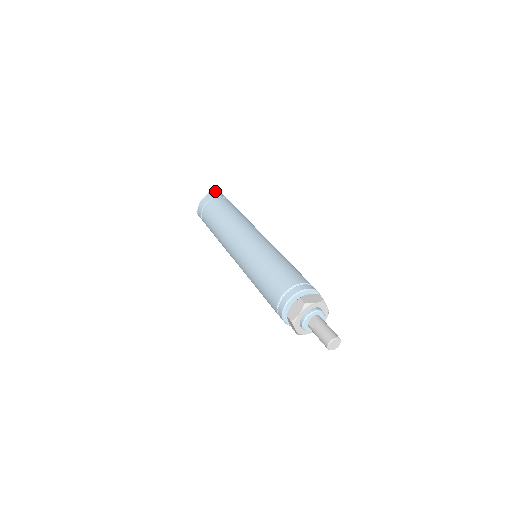
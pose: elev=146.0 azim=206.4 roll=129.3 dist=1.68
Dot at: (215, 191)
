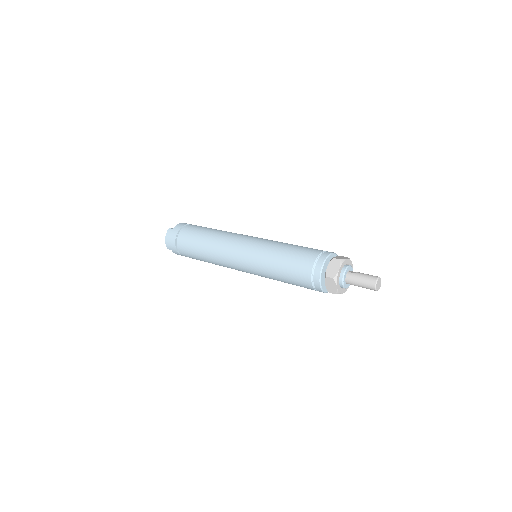
Dot at: occluded
